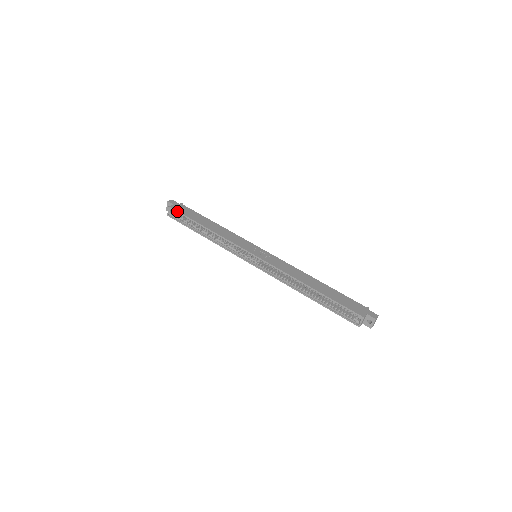
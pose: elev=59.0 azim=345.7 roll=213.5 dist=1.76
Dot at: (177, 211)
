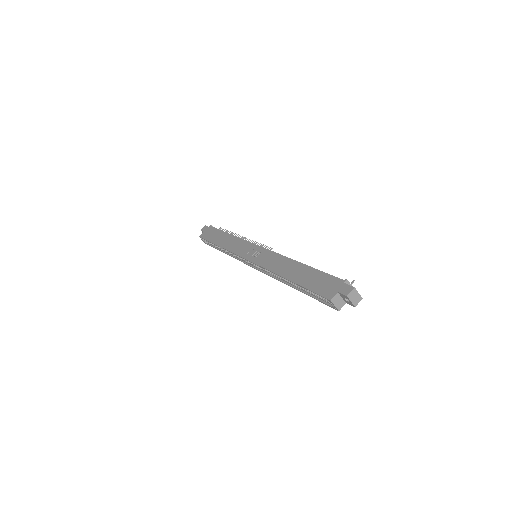
Dot at: occluded
